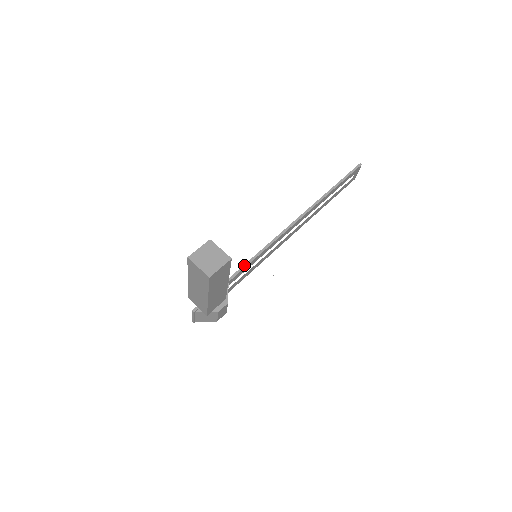
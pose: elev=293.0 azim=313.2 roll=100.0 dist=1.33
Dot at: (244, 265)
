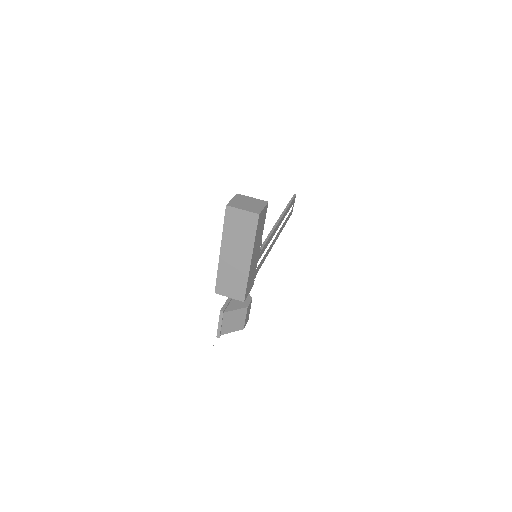
Dot at: occluded
